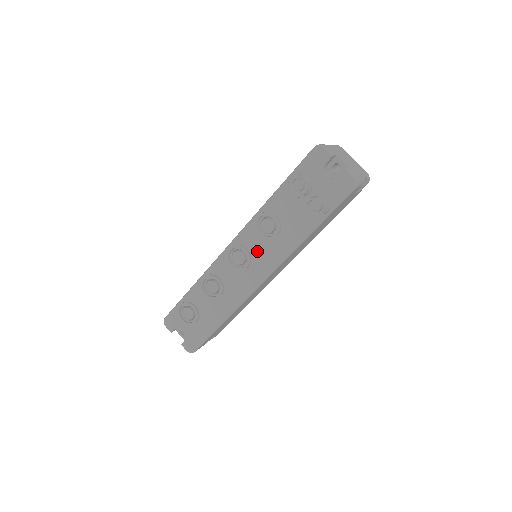
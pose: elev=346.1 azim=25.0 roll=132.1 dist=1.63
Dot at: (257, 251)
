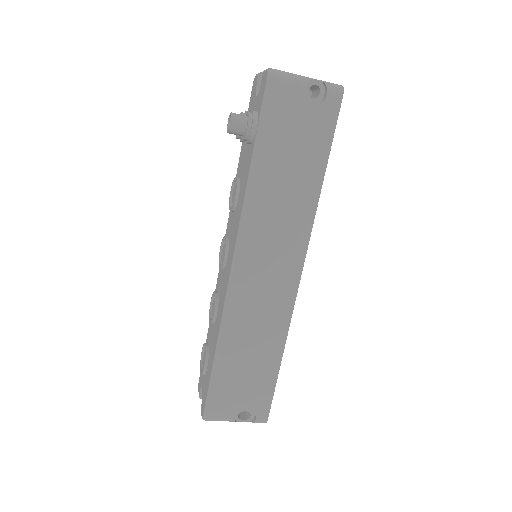
Dot at: (231, 232)
